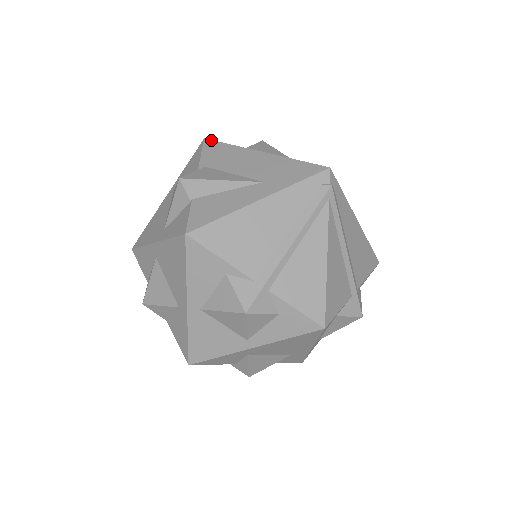
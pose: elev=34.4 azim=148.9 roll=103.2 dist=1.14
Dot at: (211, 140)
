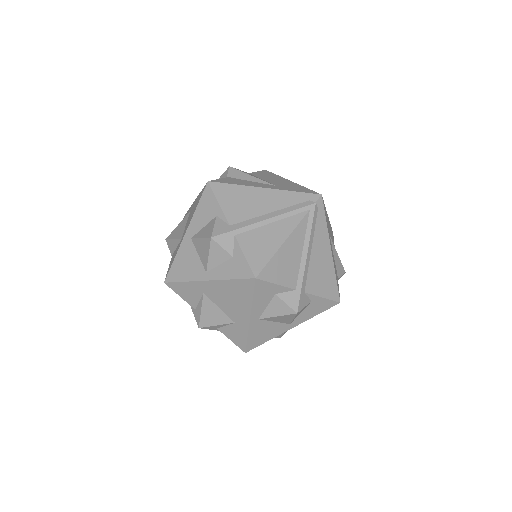
Dot at: (268, 171)
